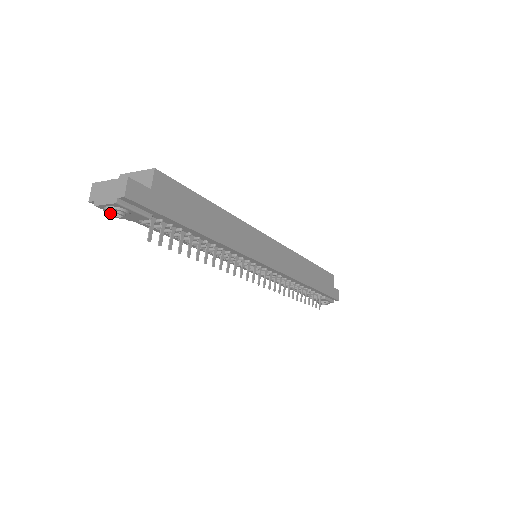
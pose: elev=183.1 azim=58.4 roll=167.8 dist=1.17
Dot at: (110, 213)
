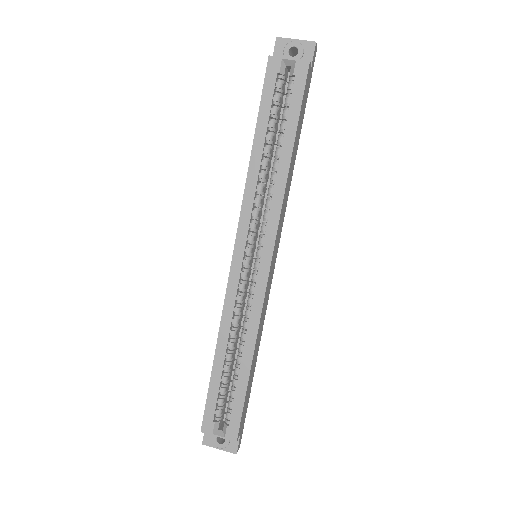
Dot at: occluded
